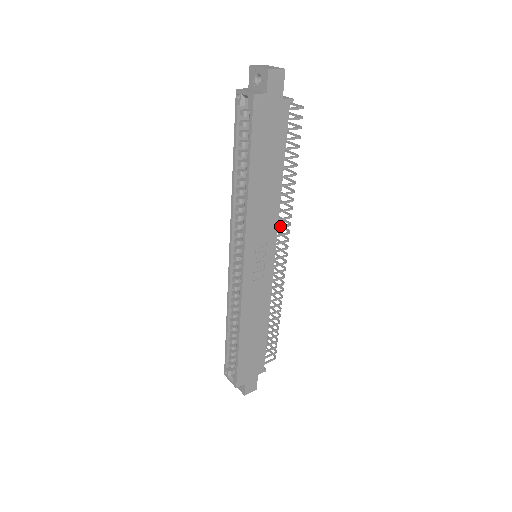
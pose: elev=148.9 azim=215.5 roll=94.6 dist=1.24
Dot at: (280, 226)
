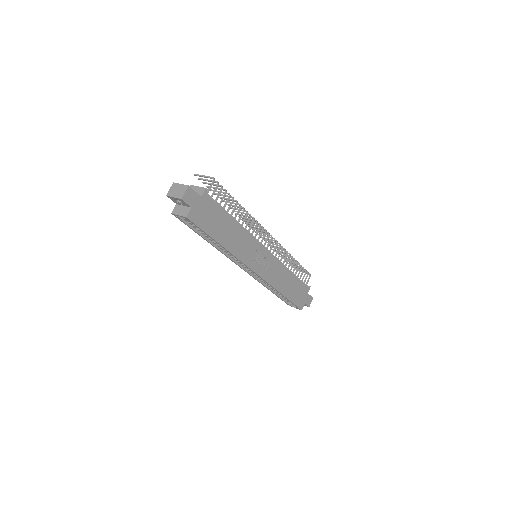
Dot at: (256, 234)
